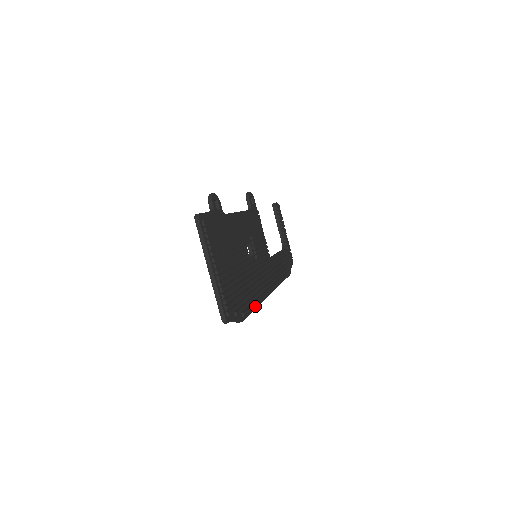
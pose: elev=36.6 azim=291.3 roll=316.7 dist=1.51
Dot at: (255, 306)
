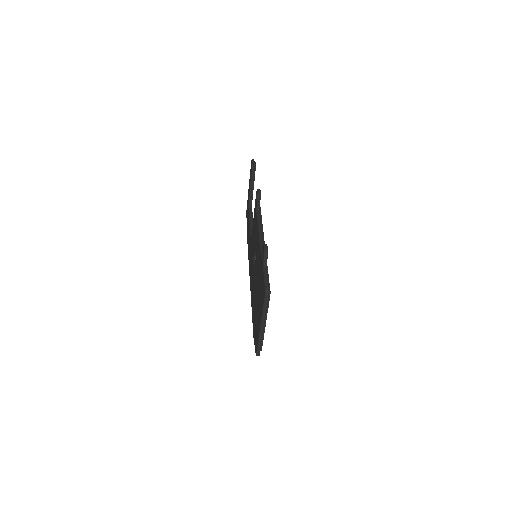
Dot at: occluded
